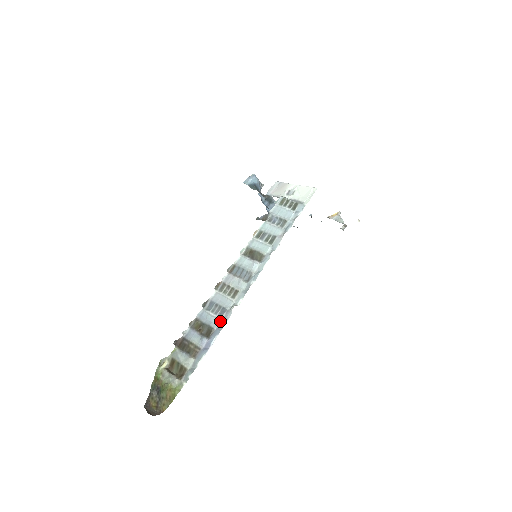
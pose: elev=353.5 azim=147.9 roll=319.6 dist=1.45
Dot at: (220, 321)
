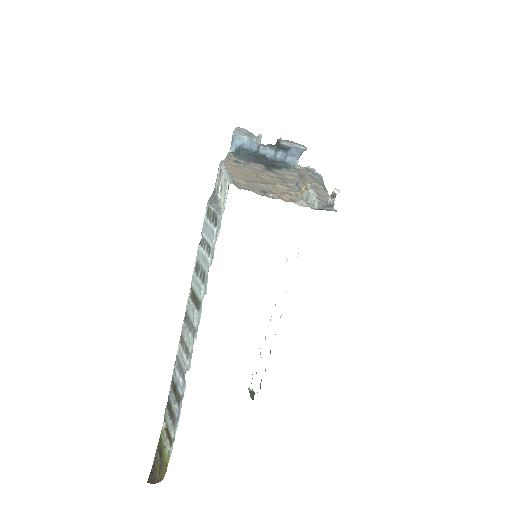
Dot at: (182, 387)
